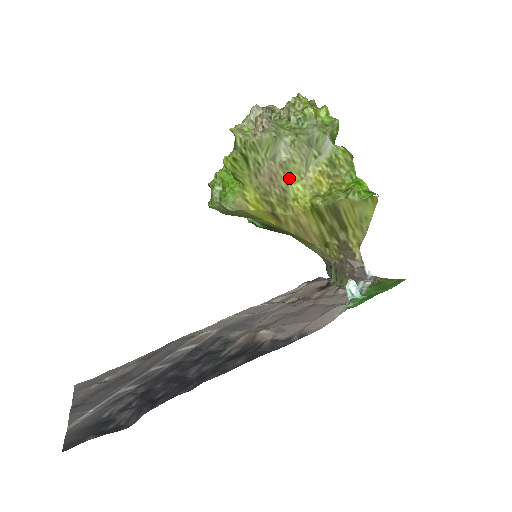
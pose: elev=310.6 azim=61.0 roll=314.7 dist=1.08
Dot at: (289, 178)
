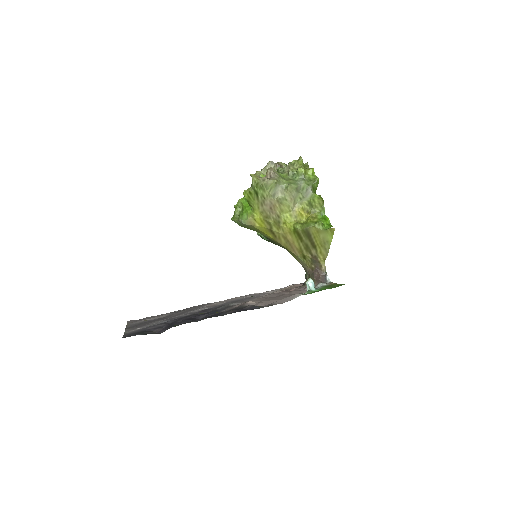
Dot at: (282, 209)
